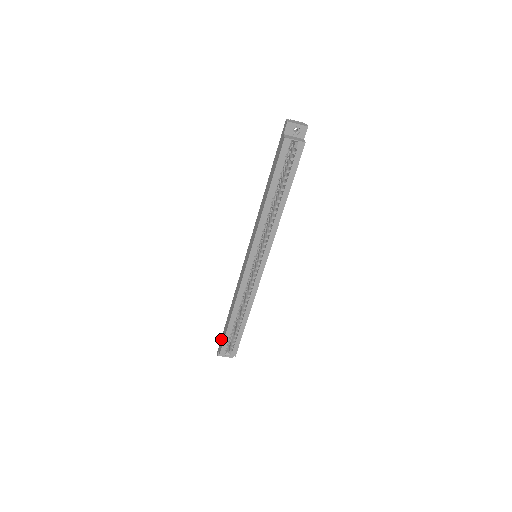
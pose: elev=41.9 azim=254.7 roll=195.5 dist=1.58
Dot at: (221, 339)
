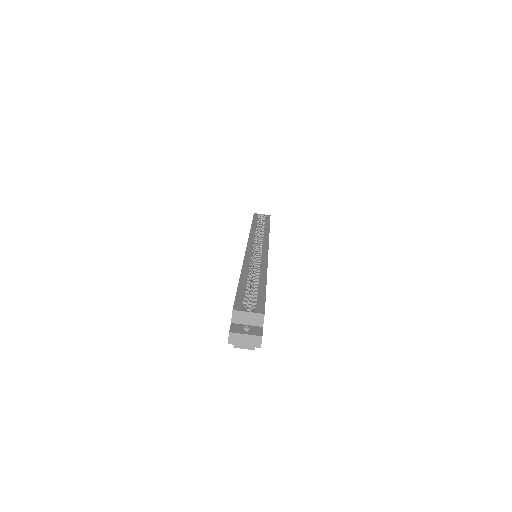
Dot at: occluded
